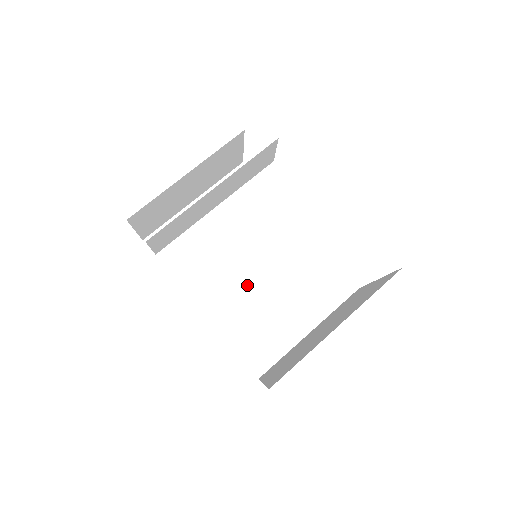
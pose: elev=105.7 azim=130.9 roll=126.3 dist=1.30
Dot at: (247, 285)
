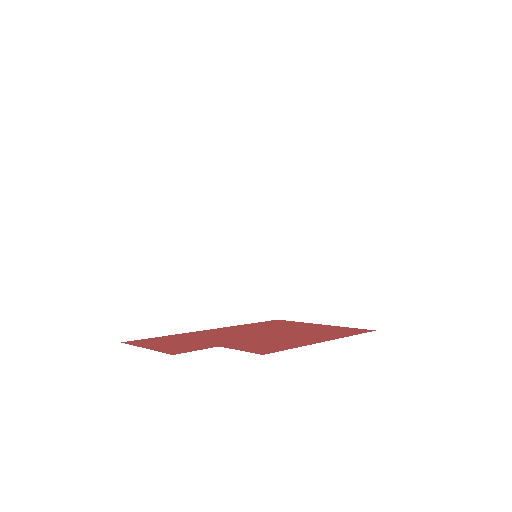
Dot at: (222, 274)
